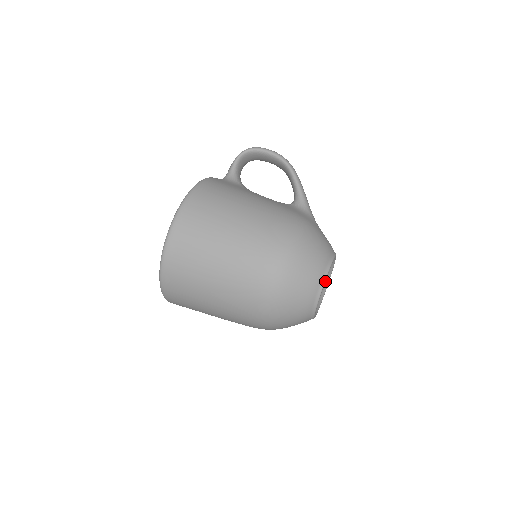
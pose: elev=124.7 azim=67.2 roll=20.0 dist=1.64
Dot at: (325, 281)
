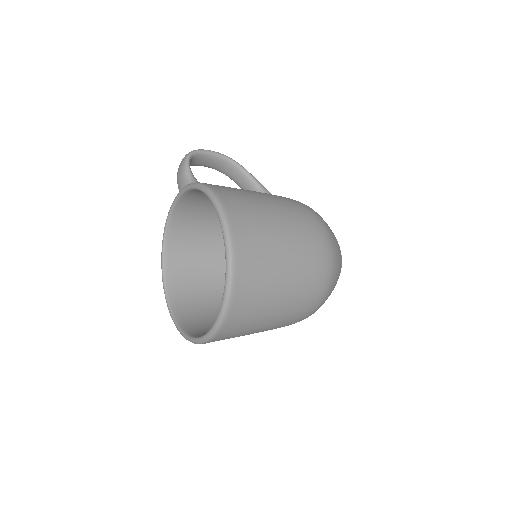
Dot at: occluded
